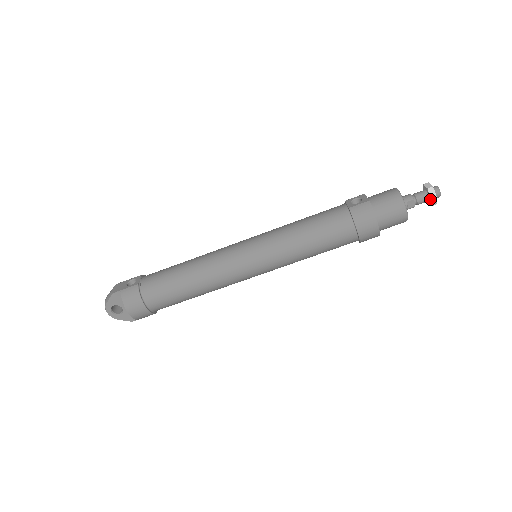
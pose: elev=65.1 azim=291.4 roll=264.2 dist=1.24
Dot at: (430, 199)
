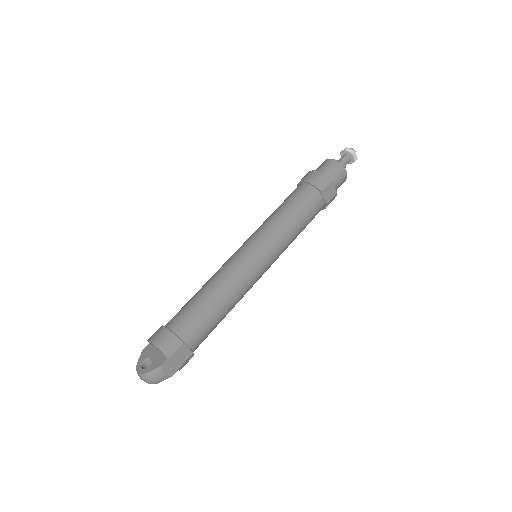
Dot at: (345, 151)
